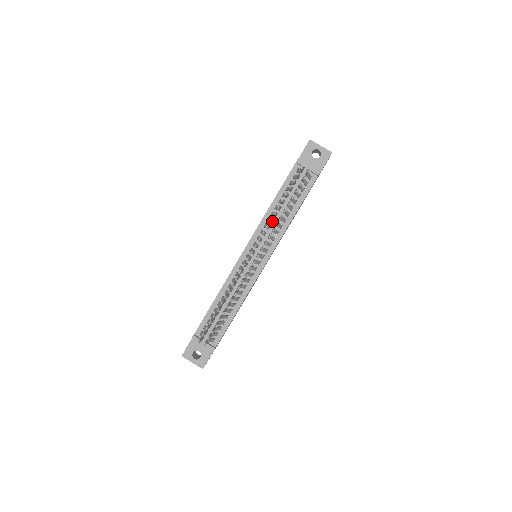
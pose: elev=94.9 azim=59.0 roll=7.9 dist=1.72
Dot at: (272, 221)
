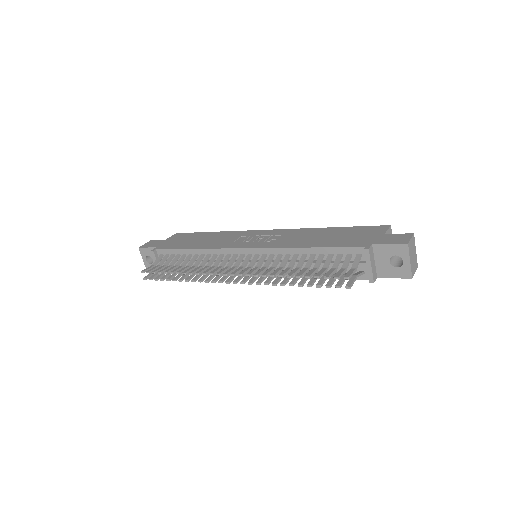
Dot at: (278, 271)
